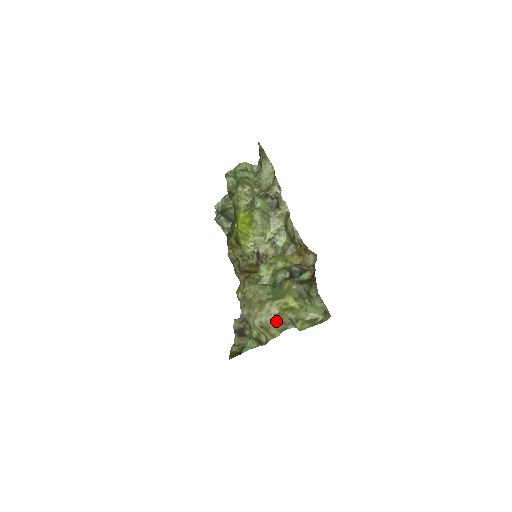
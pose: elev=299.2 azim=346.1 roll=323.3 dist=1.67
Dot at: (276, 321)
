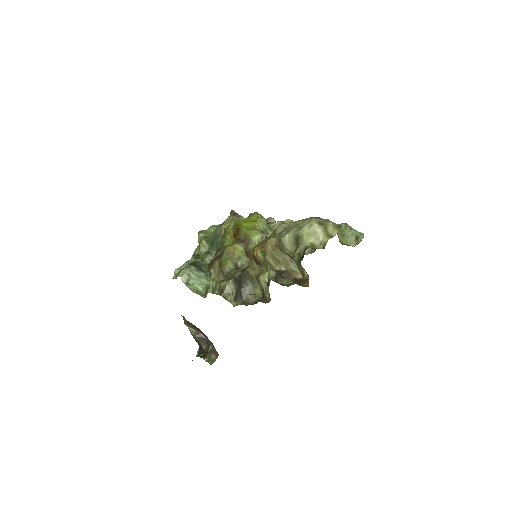
Dot at: (330, 221)
